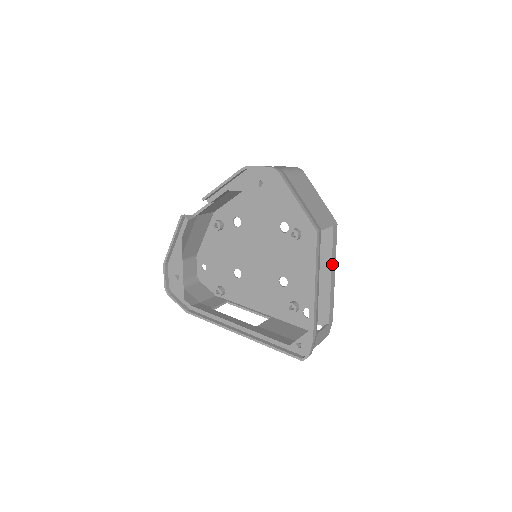
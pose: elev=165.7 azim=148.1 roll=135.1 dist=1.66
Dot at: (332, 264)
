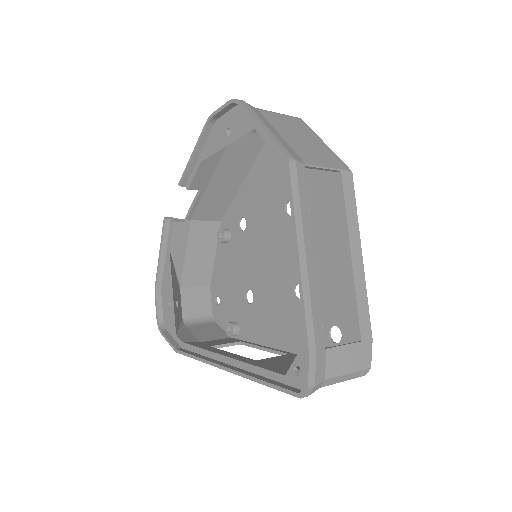
Dot at: (350, 235)
